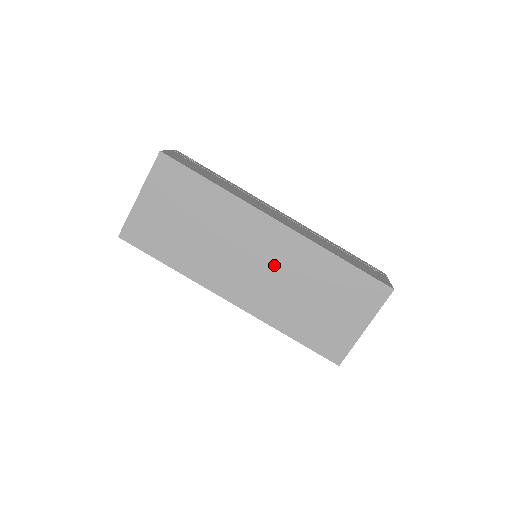
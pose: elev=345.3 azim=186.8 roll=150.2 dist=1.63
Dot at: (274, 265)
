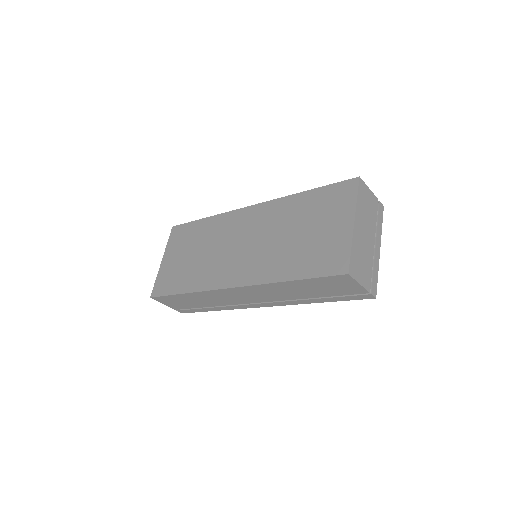
Dot at: (257, 235)
